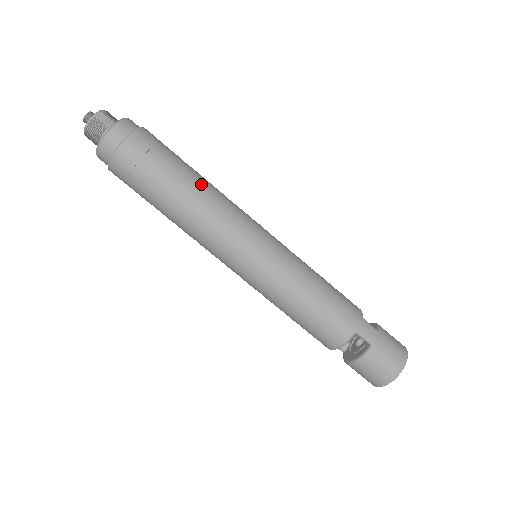
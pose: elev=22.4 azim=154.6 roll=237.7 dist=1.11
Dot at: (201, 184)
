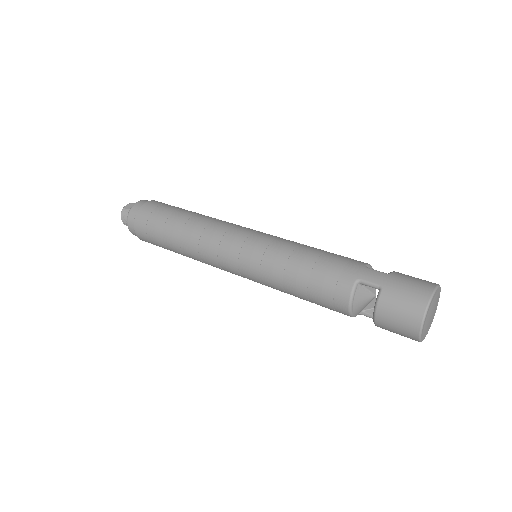
Dot at: (193, 216)
